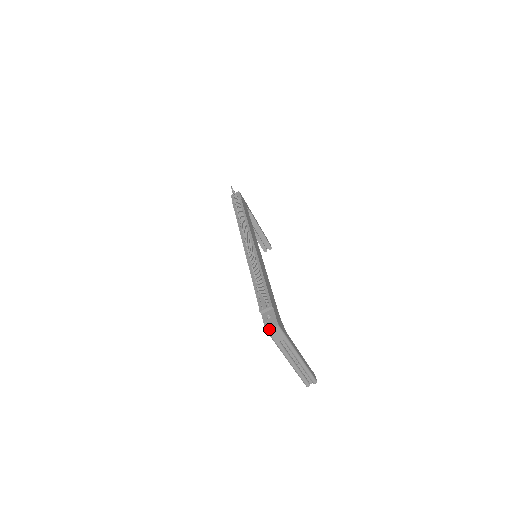
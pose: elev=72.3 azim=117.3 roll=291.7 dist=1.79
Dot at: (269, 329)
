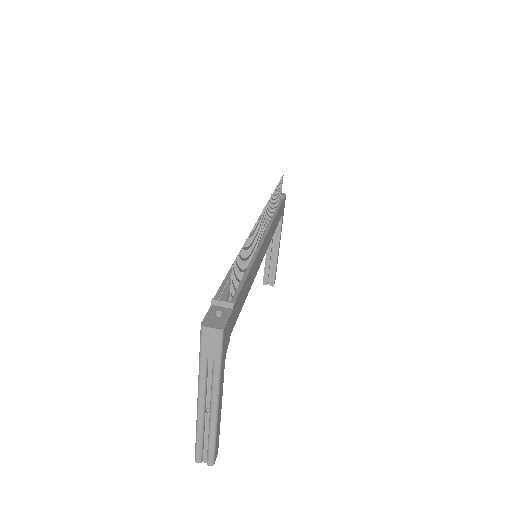
Dot at: (206, 327)
